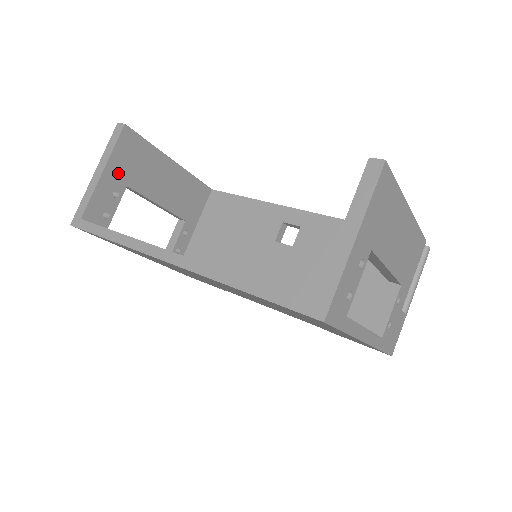
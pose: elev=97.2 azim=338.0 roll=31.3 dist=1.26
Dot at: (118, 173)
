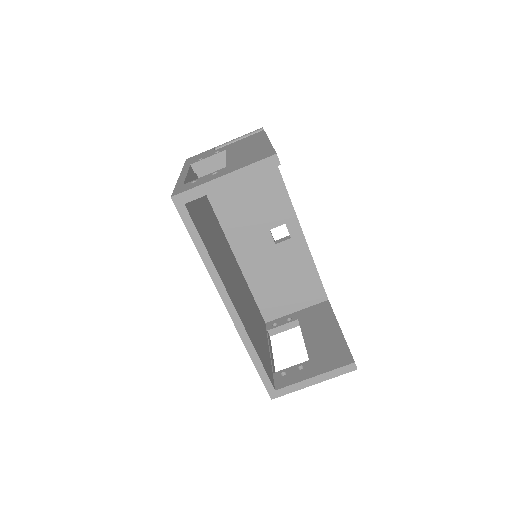
Dot at: occluded
